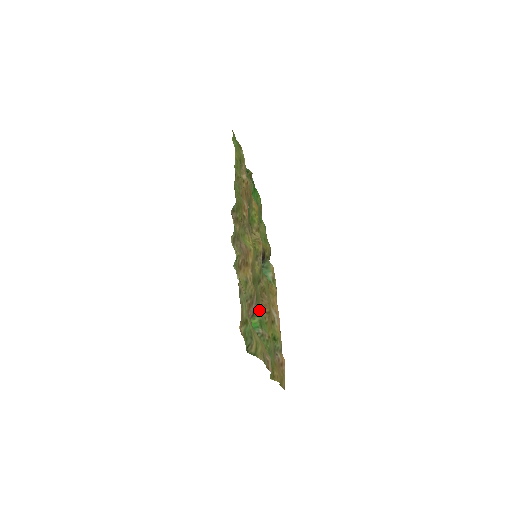
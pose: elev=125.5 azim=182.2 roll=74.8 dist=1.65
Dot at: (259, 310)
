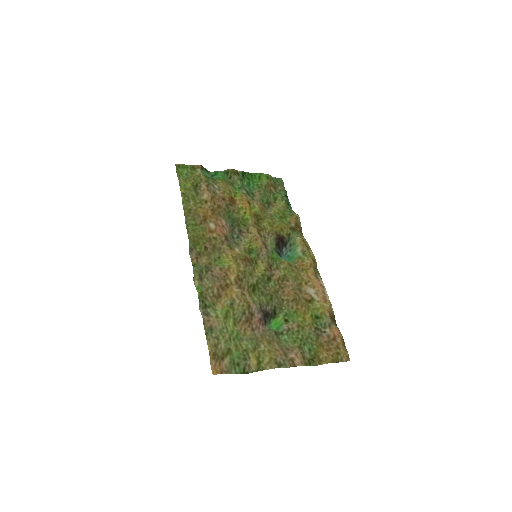
Dot at: (284, 303)
